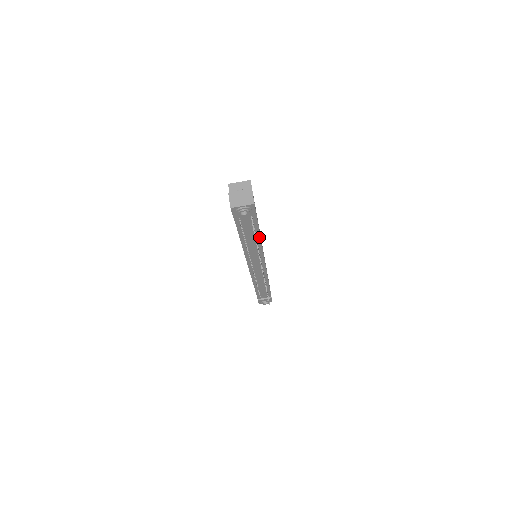
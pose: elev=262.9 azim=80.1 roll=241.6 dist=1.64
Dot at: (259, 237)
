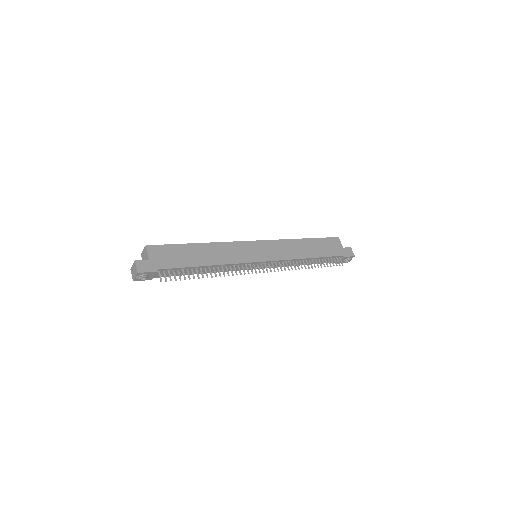
Dot at: (202, 266)
